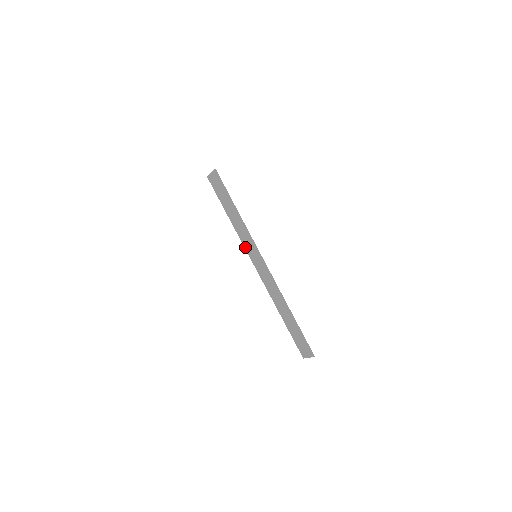
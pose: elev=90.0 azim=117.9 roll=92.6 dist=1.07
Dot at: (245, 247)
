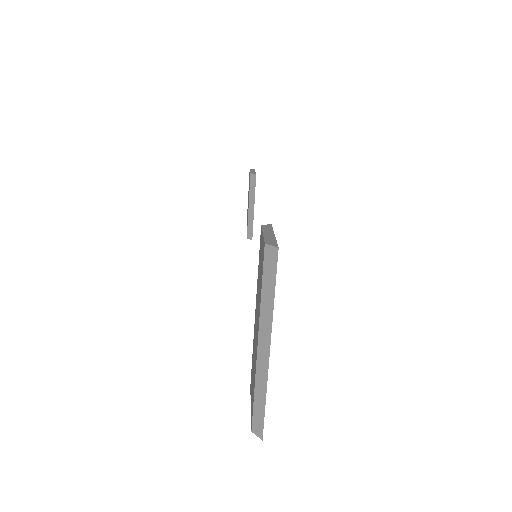
Dot at: (260, 324)
